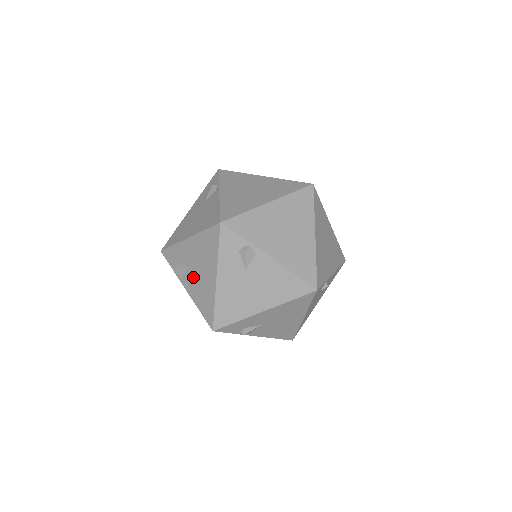
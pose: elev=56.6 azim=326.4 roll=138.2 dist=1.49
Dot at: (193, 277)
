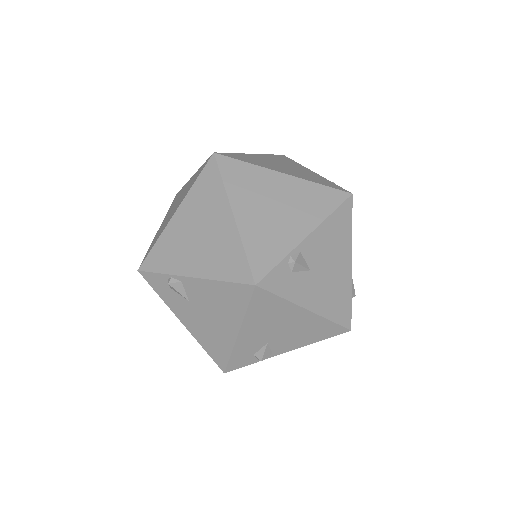
Dot at: (283, 339)
